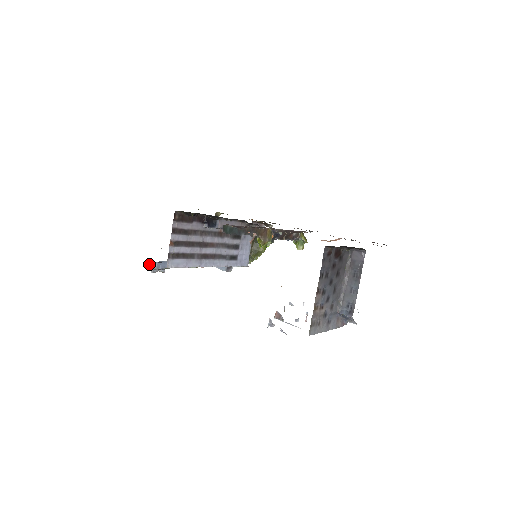
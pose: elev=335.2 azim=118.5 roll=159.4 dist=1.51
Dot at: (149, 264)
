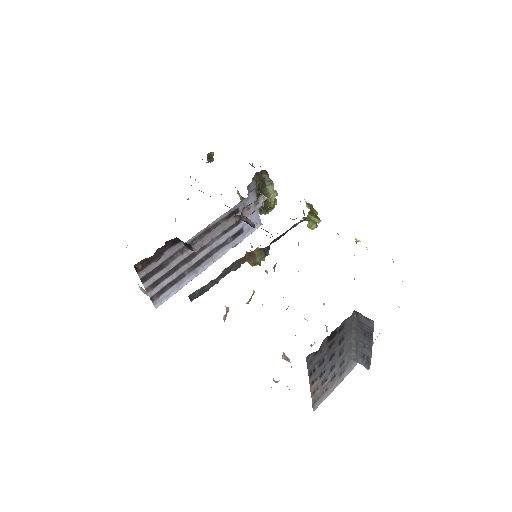
Dot at: (141, 289)
